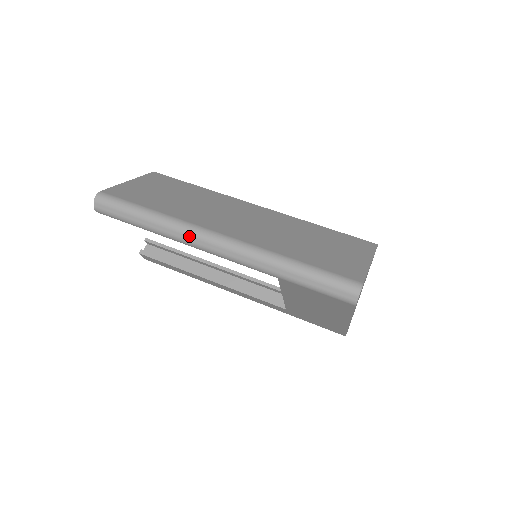
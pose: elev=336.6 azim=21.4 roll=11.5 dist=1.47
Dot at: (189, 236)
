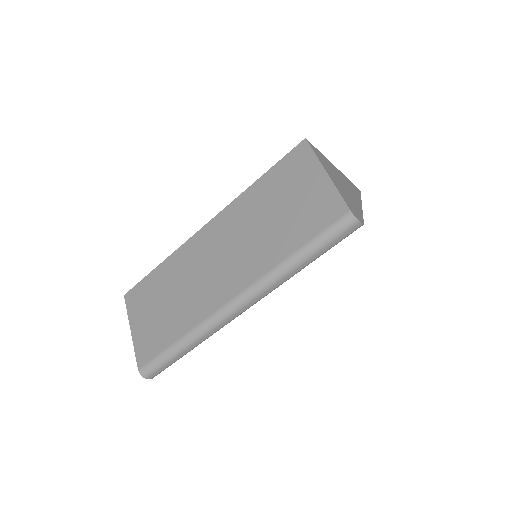
Dot at: (219, 325)
